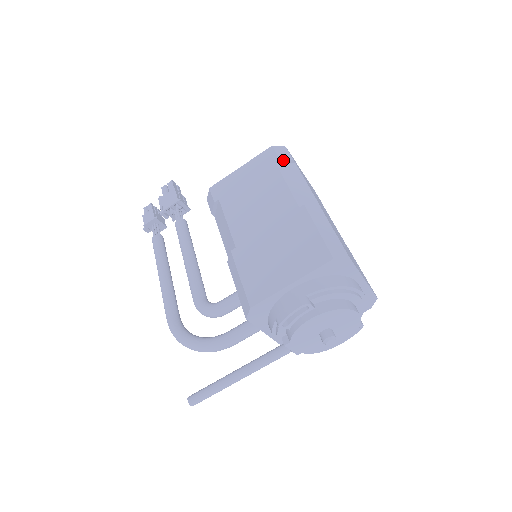
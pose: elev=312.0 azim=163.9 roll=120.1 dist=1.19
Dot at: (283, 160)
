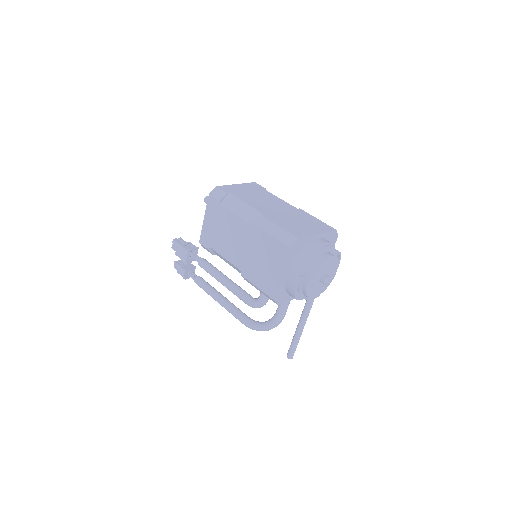
Dot at: (222, 199)
